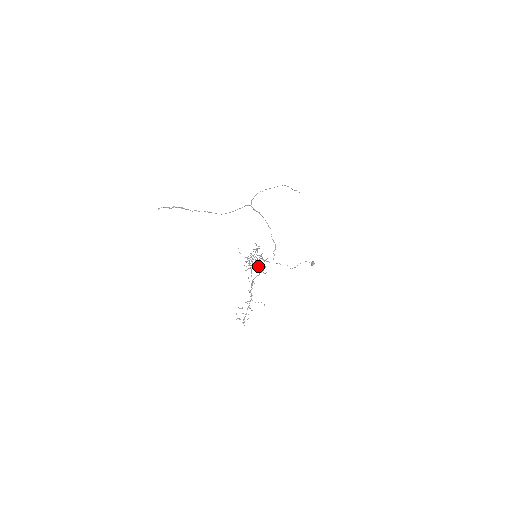
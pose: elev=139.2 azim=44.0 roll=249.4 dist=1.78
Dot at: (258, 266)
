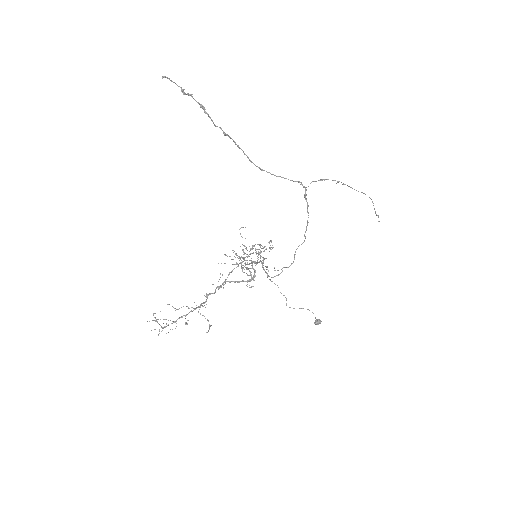
Dot at: occluded
